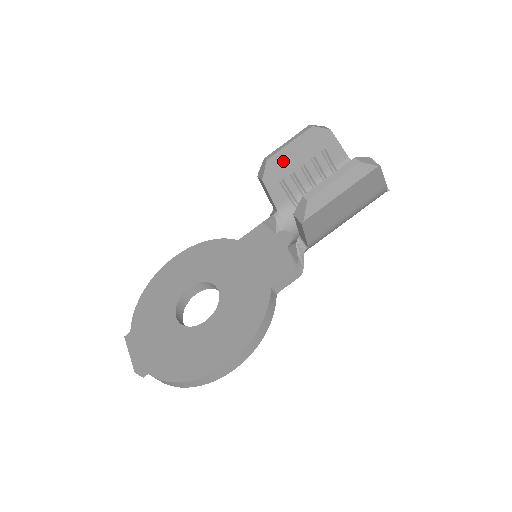
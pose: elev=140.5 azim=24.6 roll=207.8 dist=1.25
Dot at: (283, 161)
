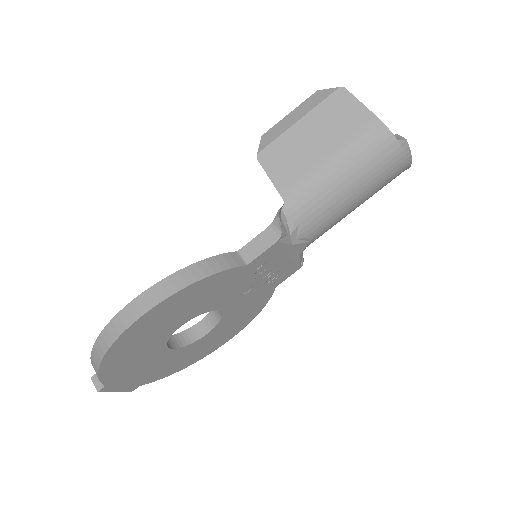
Dot at: occluded
